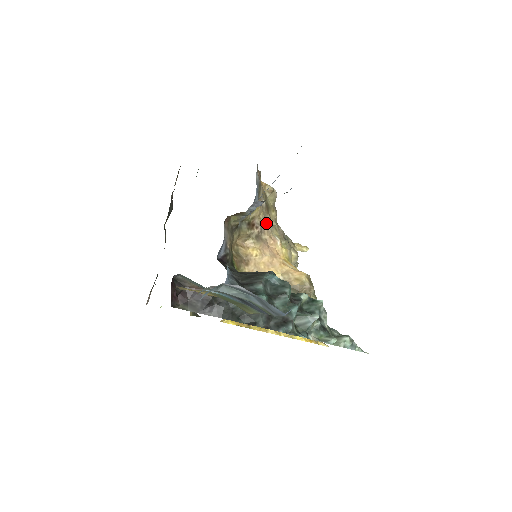
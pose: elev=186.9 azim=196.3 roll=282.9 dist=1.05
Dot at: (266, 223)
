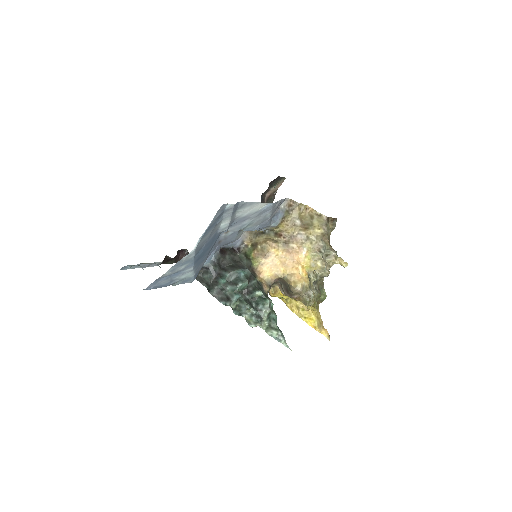
Dot at: (296, 237)
